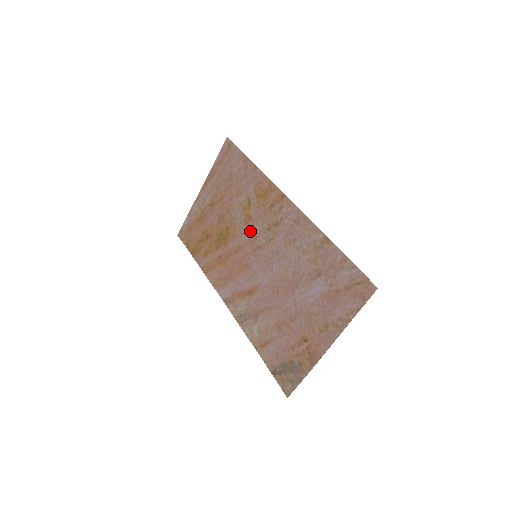
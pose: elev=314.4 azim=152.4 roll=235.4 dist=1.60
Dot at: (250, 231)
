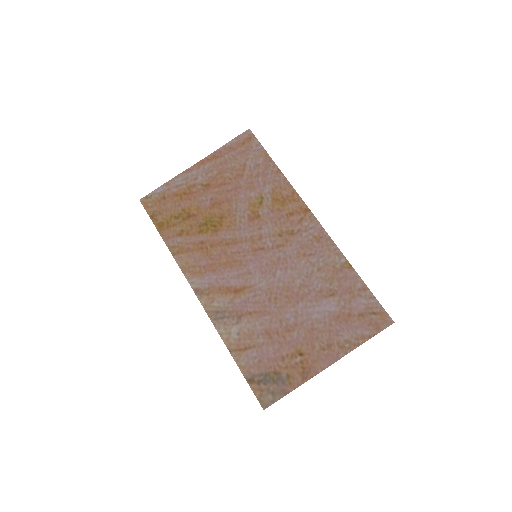
Dot at: (254, 229)
